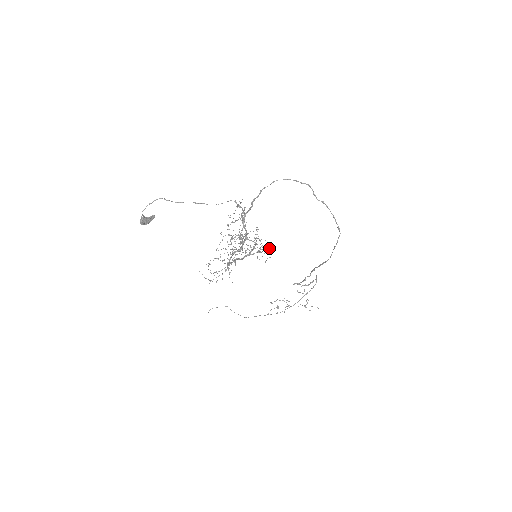
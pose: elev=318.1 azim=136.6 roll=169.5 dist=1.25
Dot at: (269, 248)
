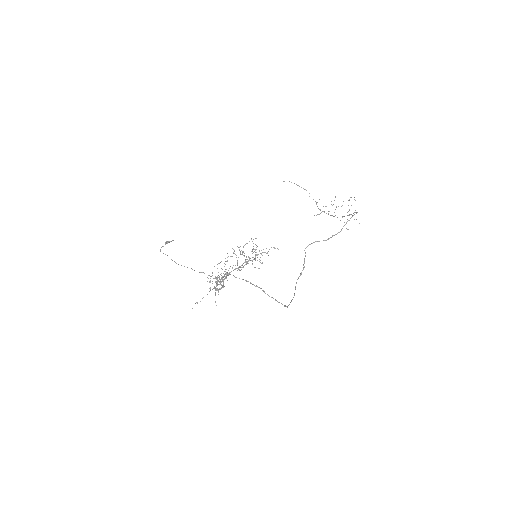
Dot at: occluded
